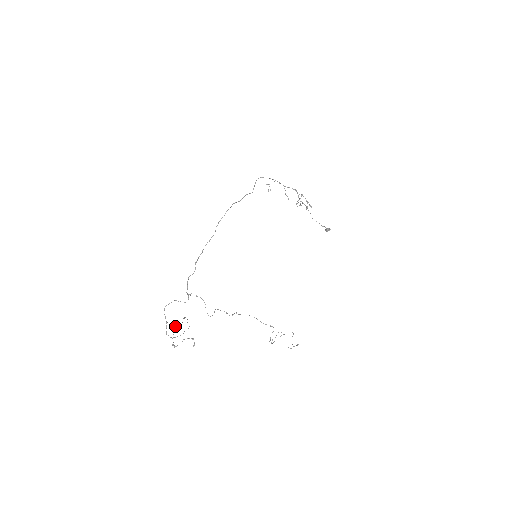
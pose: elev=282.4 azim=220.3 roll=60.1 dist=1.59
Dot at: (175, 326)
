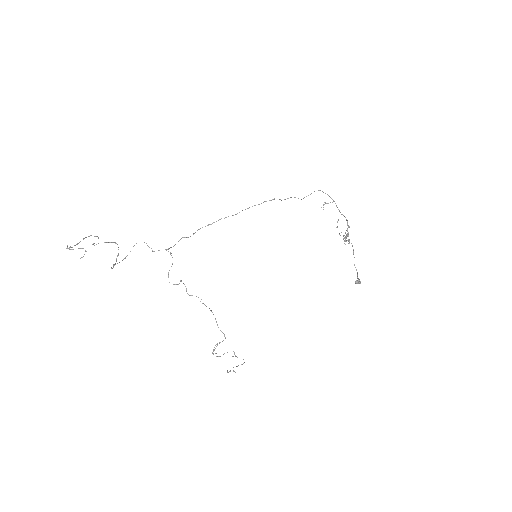
Dot at: occluded
